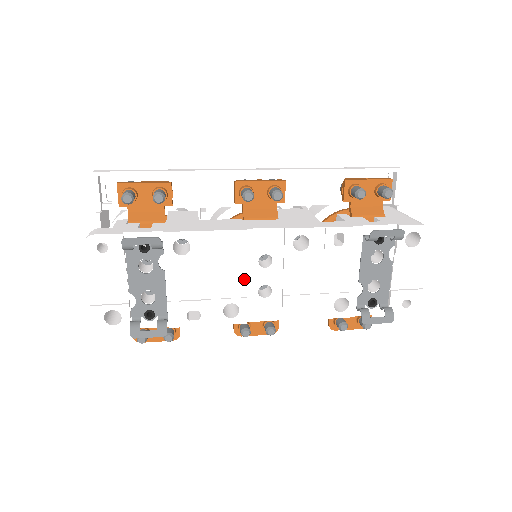
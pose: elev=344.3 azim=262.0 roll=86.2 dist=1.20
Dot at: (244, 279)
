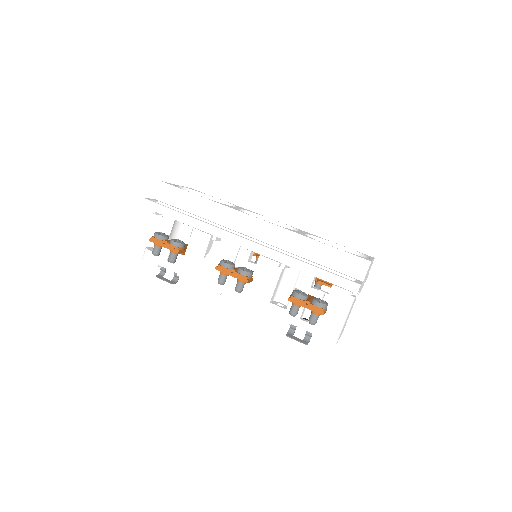
Dot at: occluded
